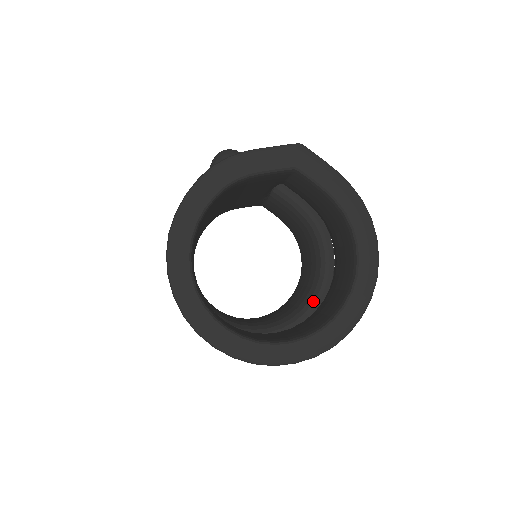
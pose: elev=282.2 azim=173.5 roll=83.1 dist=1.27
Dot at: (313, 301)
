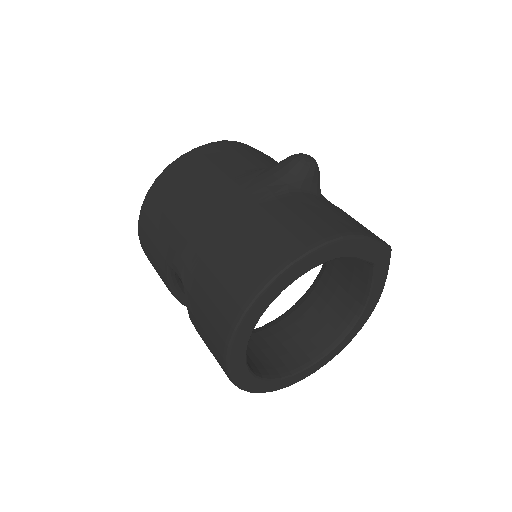
Dot at: occluded
